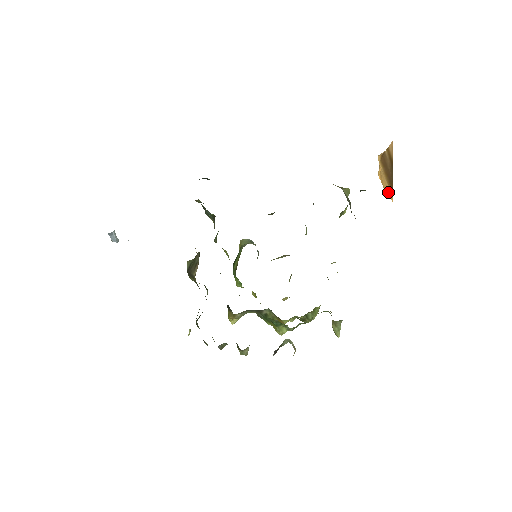
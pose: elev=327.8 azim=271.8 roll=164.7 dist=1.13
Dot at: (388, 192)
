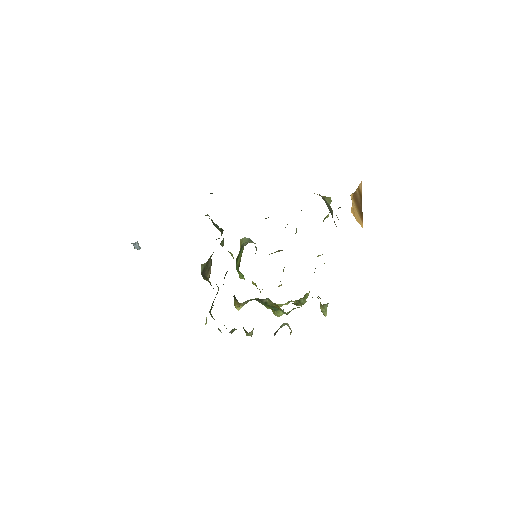
Dot at: (359, 221)
